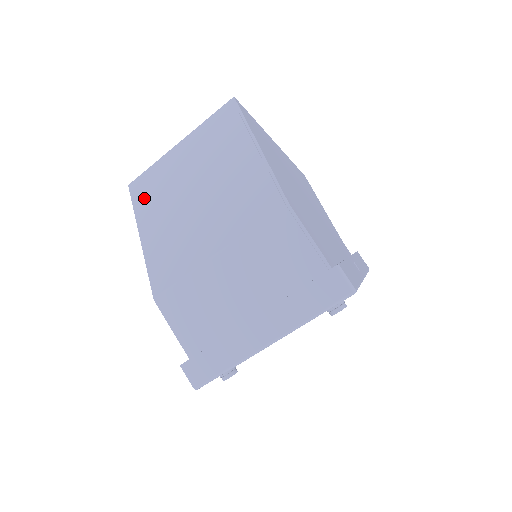
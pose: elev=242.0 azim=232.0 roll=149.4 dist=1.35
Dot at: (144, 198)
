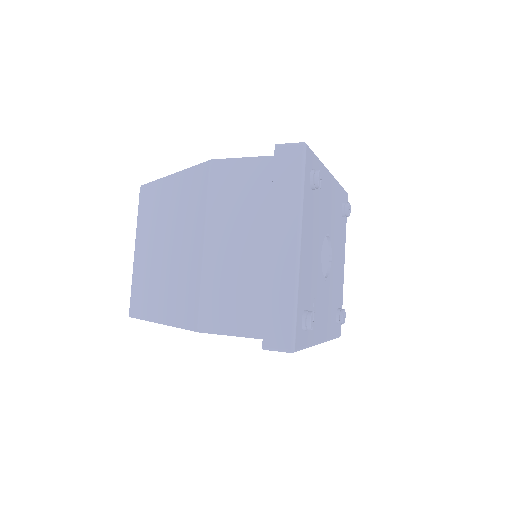
Dot at: (142, 303)
